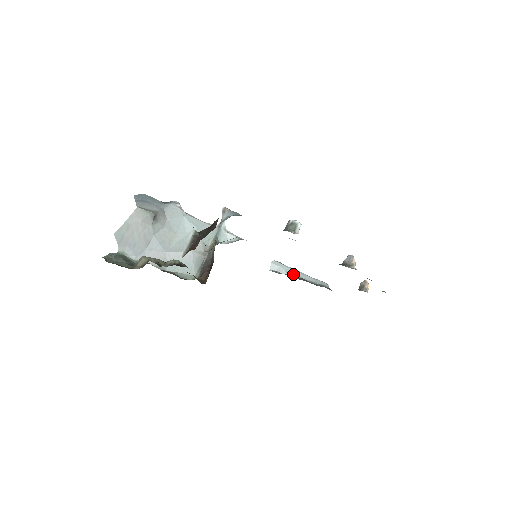
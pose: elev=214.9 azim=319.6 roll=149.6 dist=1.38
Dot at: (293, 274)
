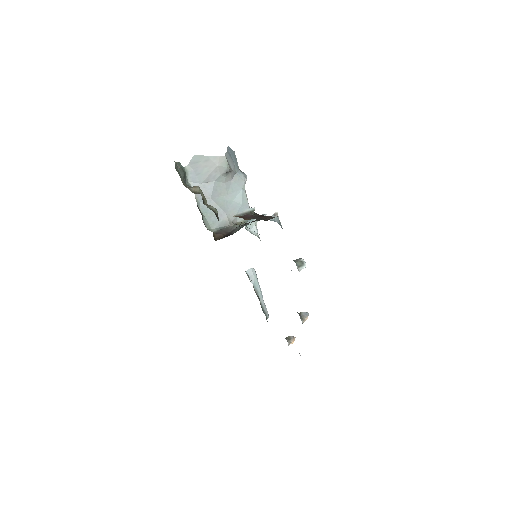
Dot at: (256, 288)
